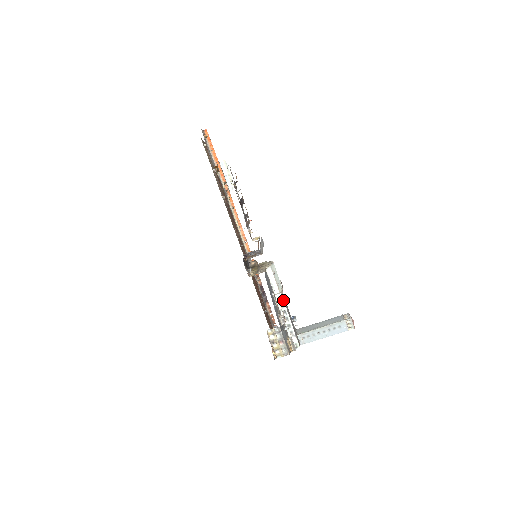
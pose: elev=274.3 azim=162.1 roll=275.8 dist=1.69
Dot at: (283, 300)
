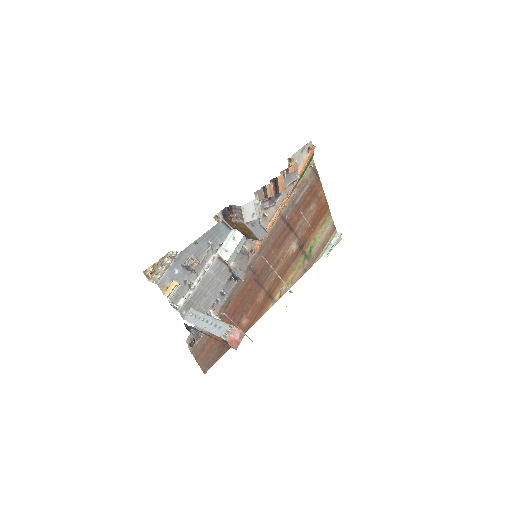
Dot at: (214, 261)
